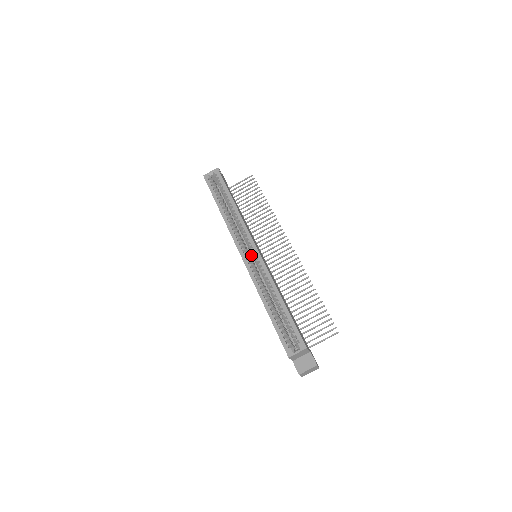
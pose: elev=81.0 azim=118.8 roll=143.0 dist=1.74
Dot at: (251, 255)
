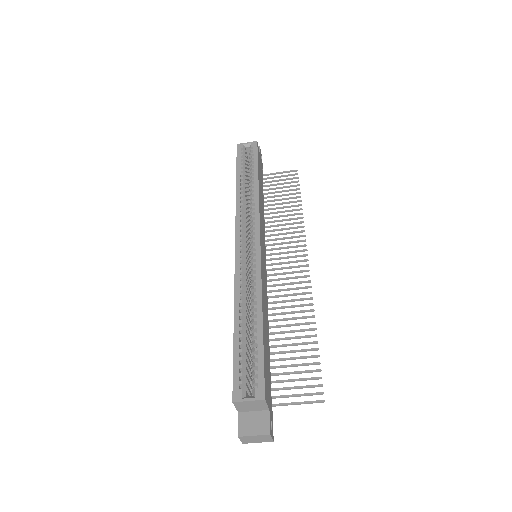
Dot at: occluded
